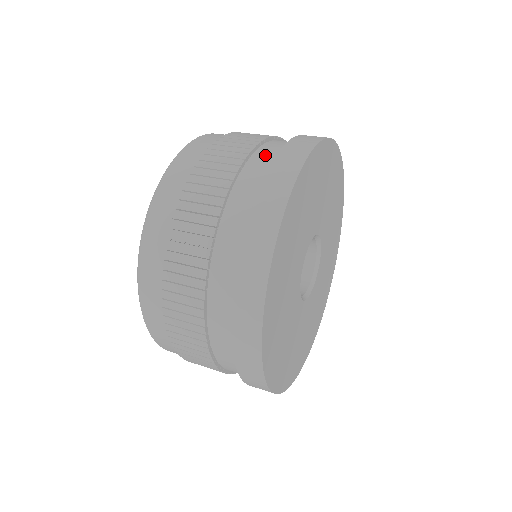
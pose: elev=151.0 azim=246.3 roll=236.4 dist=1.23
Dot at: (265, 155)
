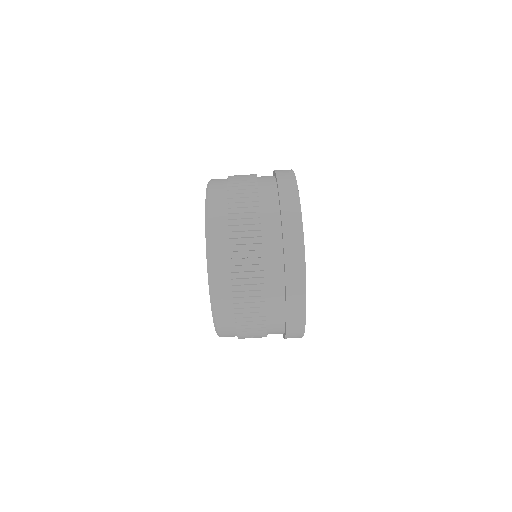
Dot at: (274, 295)
